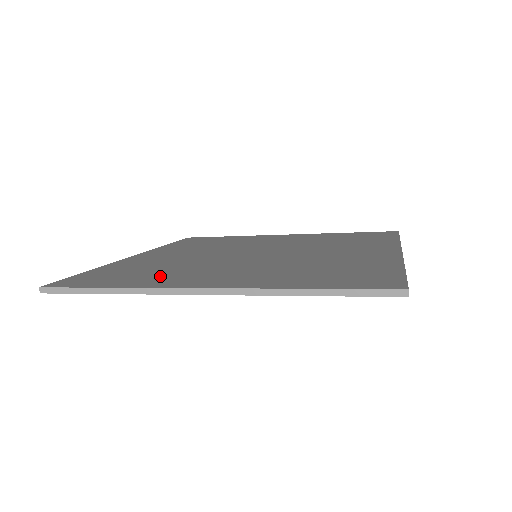
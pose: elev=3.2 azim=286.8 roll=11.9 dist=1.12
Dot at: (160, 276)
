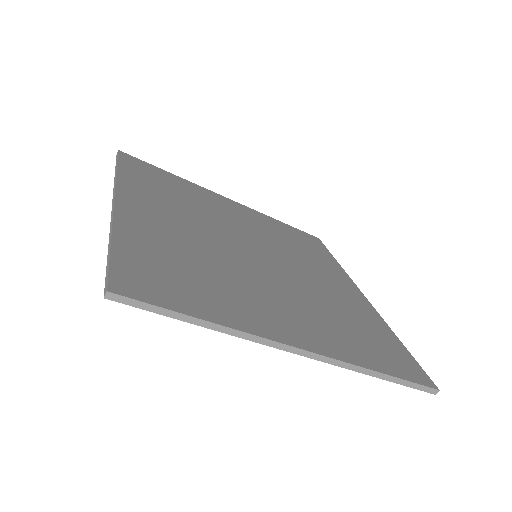
Dot at: (154, 192)
